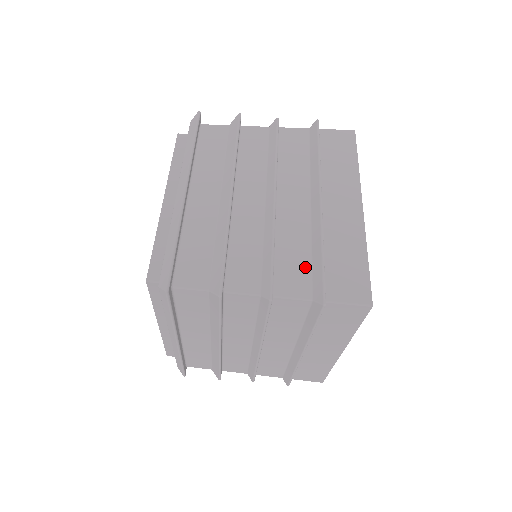
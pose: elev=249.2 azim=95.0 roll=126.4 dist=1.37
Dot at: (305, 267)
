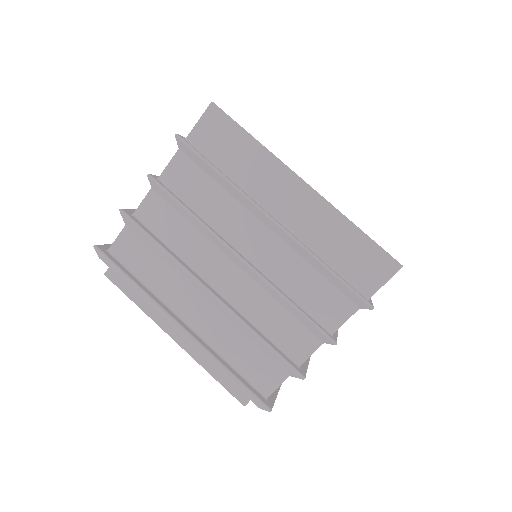
Dot at: (326, 288)
